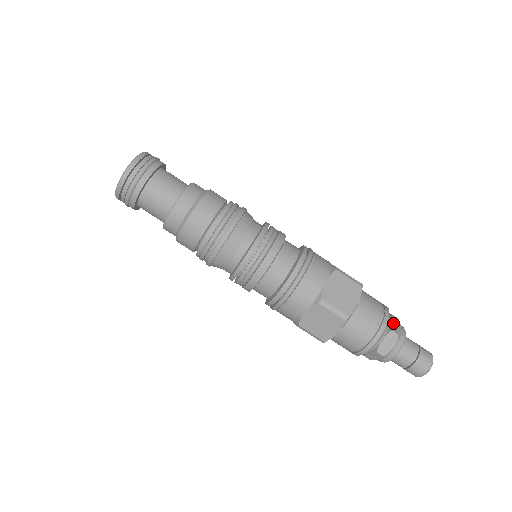
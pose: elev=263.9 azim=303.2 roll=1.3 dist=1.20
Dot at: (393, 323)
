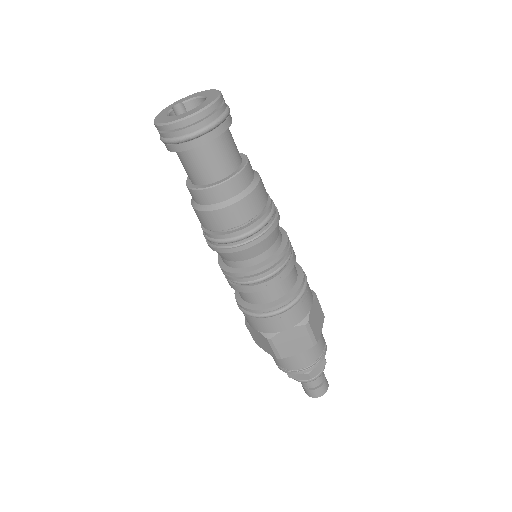
Dot at: occluded
